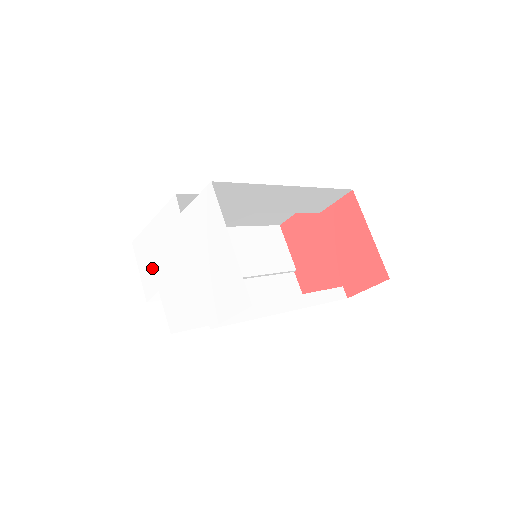
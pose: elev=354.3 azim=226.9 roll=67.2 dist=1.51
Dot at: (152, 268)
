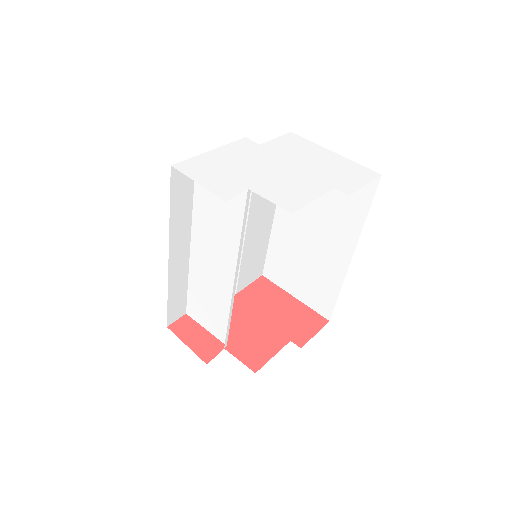
Dot at: (227, 176)
